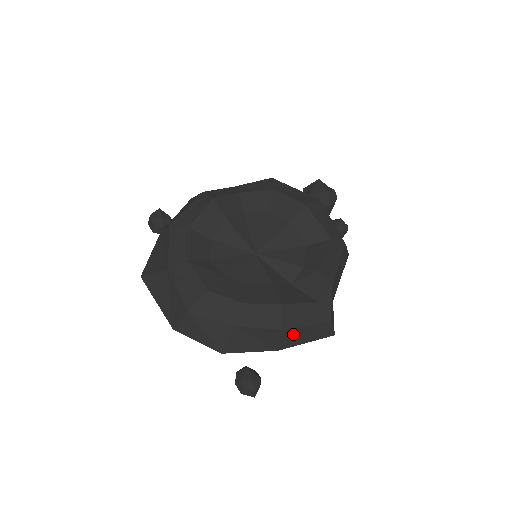
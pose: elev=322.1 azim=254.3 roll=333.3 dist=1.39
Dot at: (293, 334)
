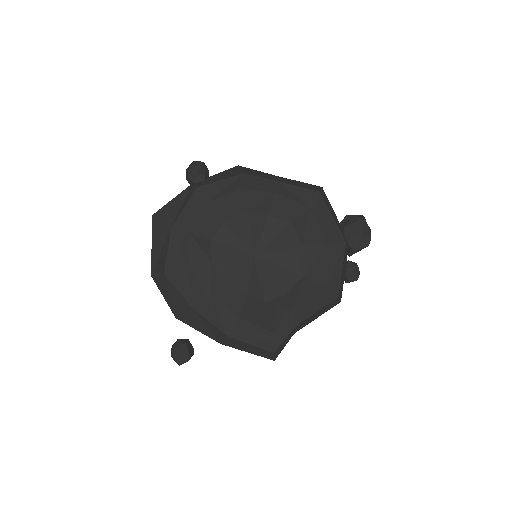
Dot at: (237, 342)
